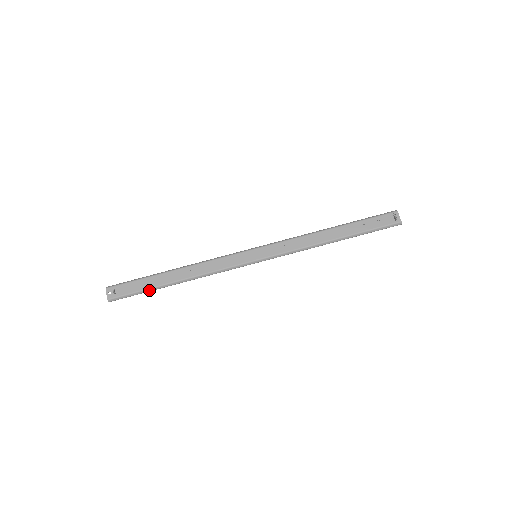
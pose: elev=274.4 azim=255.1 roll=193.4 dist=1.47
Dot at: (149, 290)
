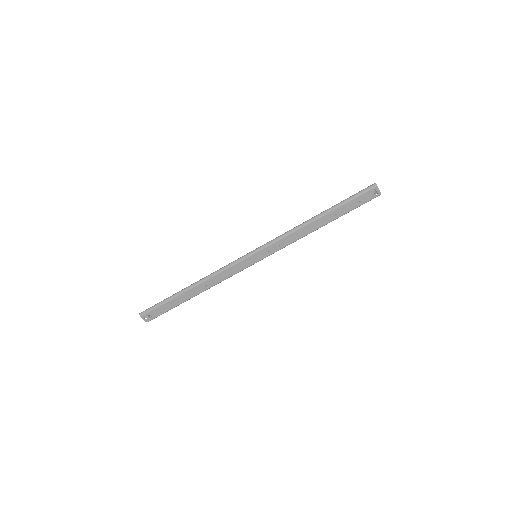
Dot at: occluded
